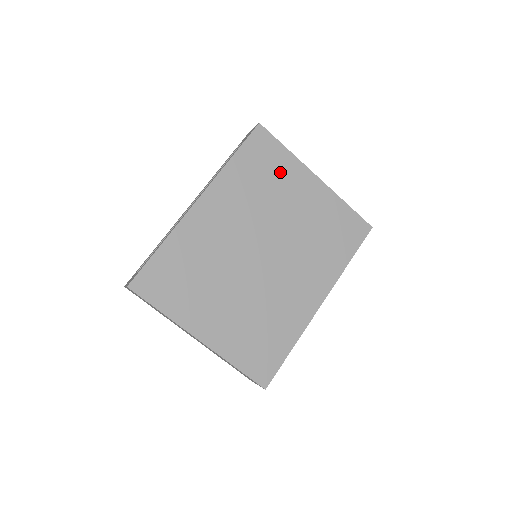
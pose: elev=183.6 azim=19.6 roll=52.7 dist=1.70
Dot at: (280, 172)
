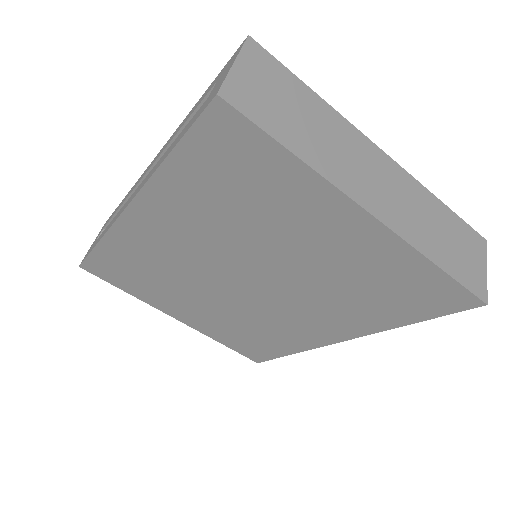
Dot at: (276, 194)
